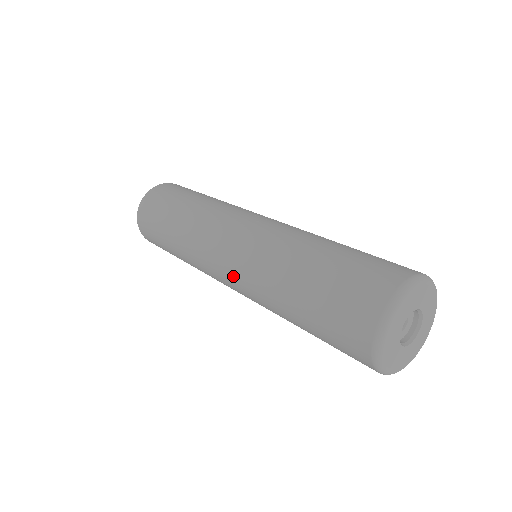
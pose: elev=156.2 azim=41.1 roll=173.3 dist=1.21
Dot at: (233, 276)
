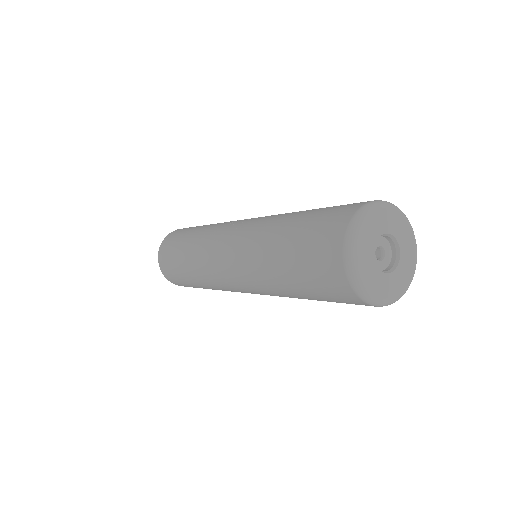
Dot at: (240, 284)
